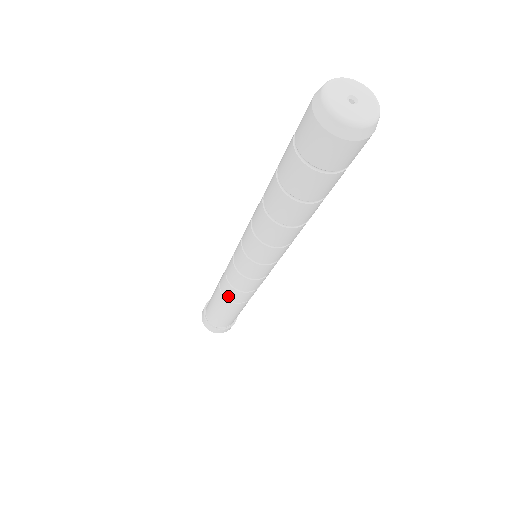
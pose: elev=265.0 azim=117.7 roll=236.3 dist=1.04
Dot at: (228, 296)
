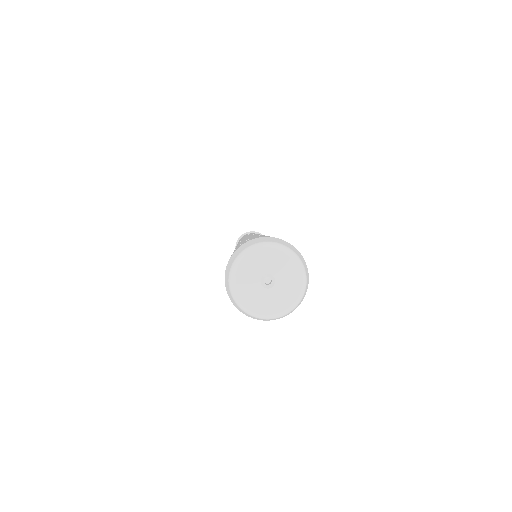
Dot at: occluded
